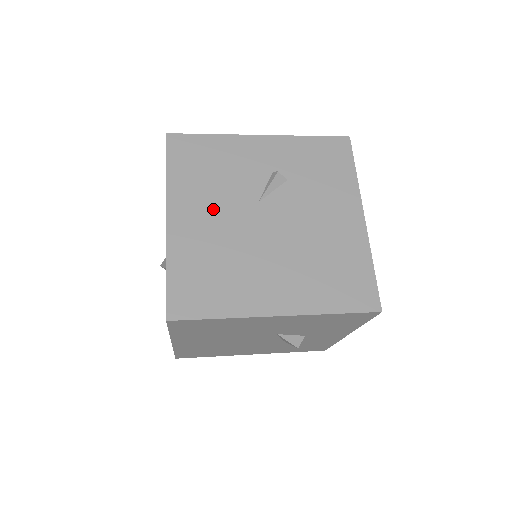
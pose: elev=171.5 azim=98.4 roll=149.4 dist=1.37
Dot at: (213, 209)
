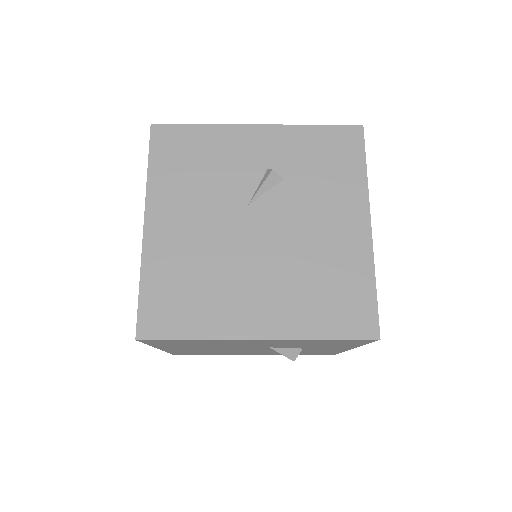
Dot at: (196, 213)
